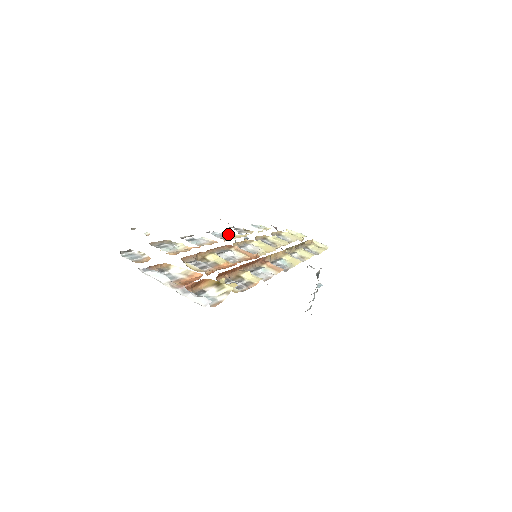
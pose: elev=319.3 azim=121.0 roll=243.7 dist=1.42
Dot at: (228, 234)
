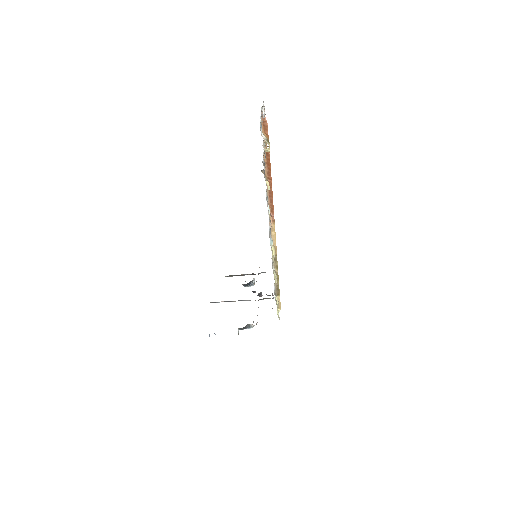
Dot at: occluded
